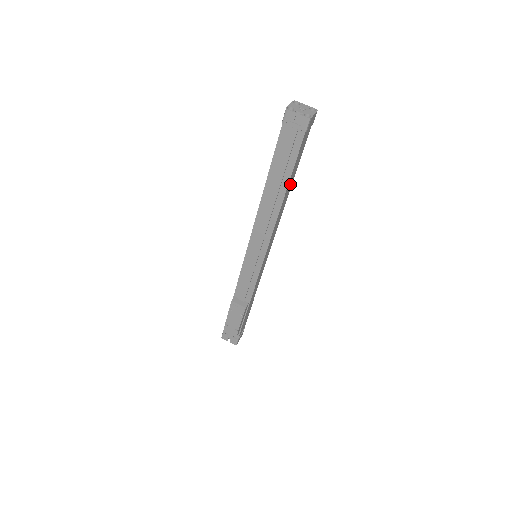
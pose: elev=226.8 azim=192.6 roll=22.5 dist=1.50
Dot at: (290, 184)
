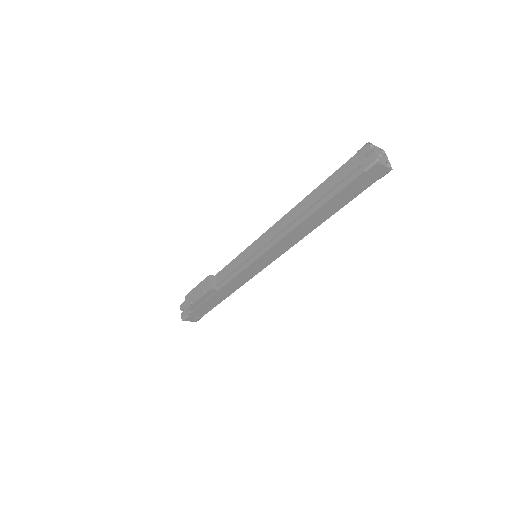
Dot at: (324, 214)
